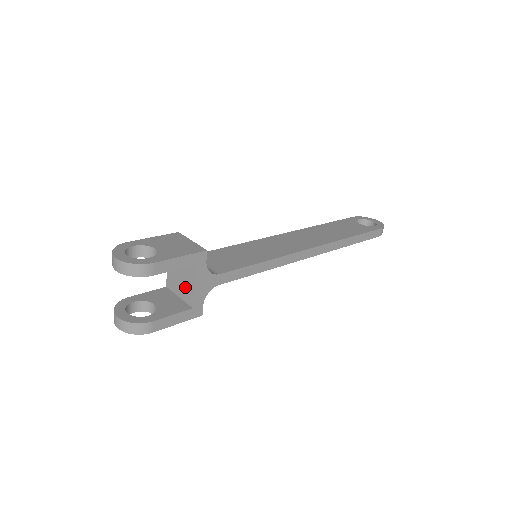
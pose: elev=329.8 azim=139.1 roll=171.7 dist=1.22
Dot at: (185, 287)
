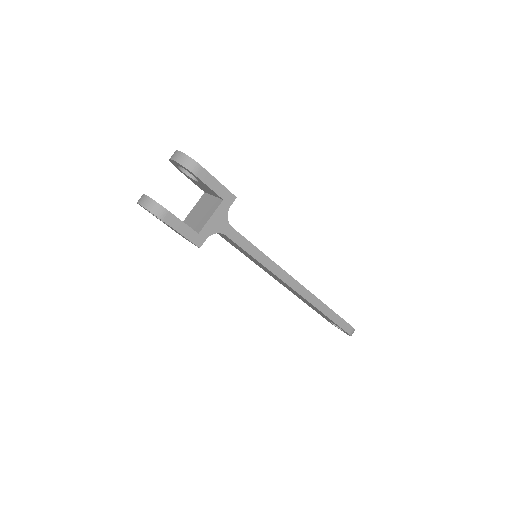
Dot at: (202, 219)
